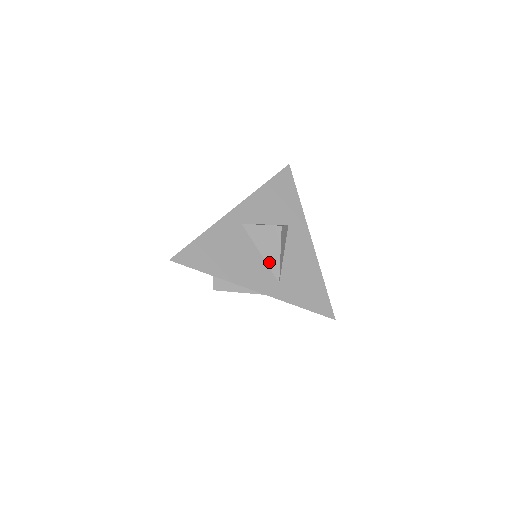
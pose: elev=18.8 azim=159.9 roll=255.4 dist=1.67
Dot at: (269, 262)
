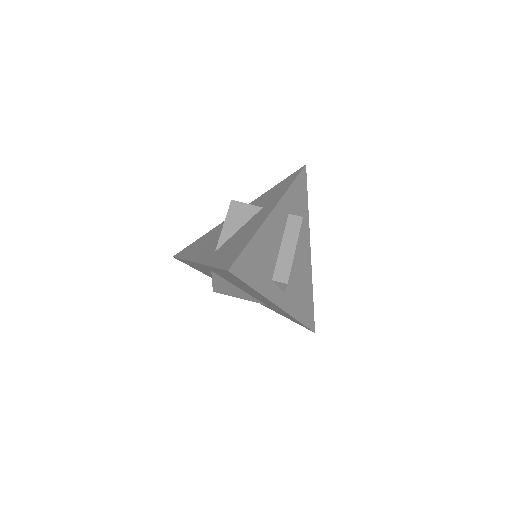
Dot at: occluded
